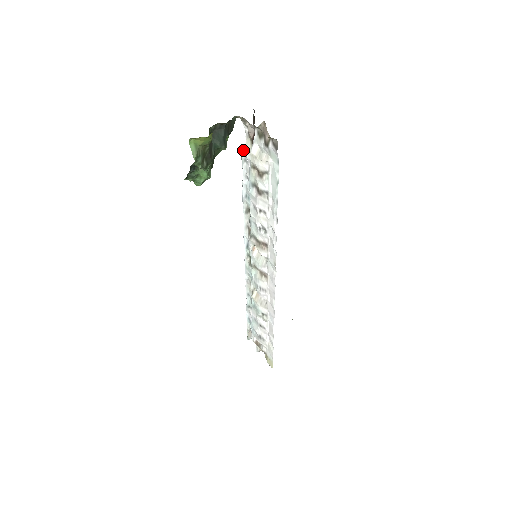
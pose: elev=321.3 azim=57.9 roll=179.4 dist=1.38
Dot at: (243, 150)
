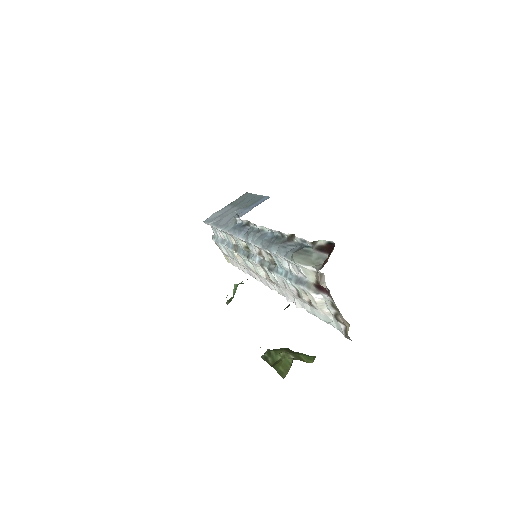
Dot at: (300, 266)
